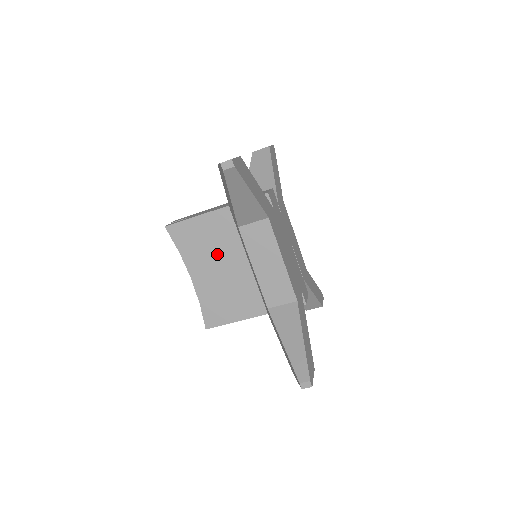
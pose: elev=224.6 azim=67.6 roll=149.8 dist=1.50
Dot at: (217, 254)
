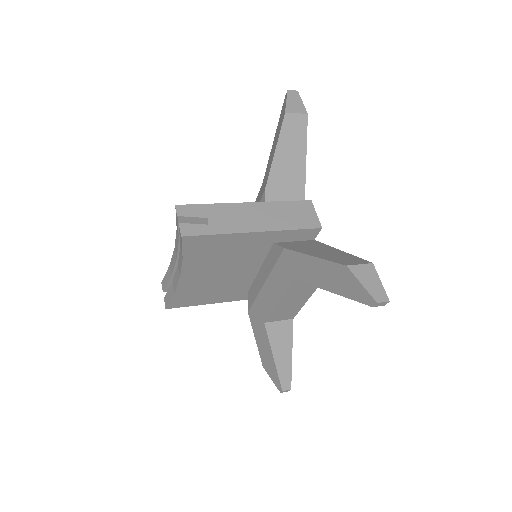
Dot at: (227, 263)
